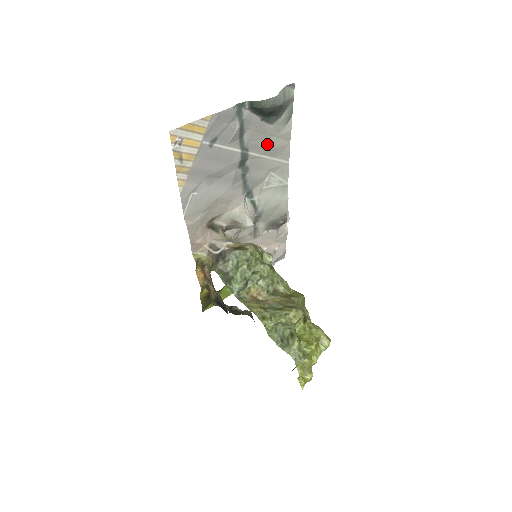
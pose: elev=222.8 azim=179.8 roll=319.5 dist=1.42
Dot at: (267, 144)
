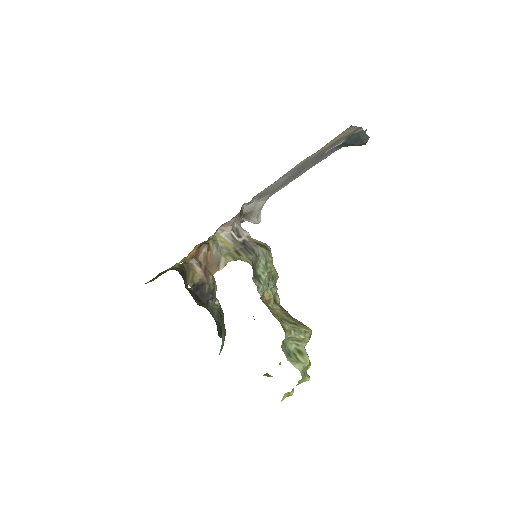
Dot at: (318, 161)
